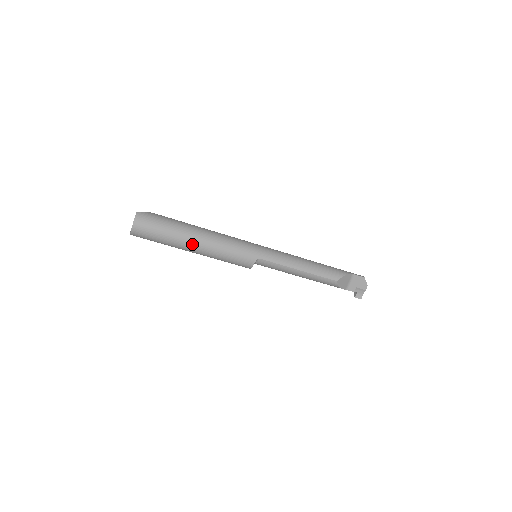
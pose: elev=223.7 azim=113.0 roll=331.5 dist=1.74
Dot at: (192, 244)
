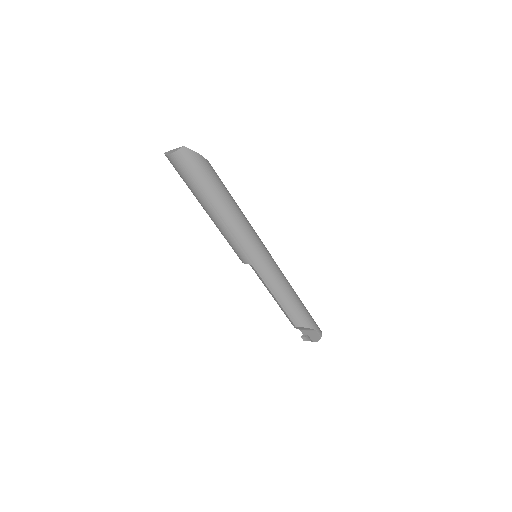
Dot at: (208, 210)
